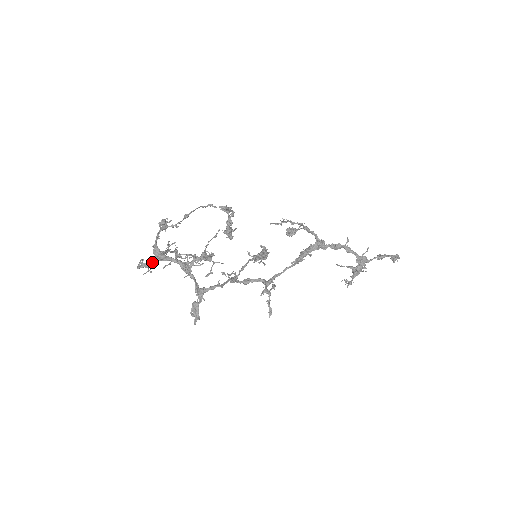
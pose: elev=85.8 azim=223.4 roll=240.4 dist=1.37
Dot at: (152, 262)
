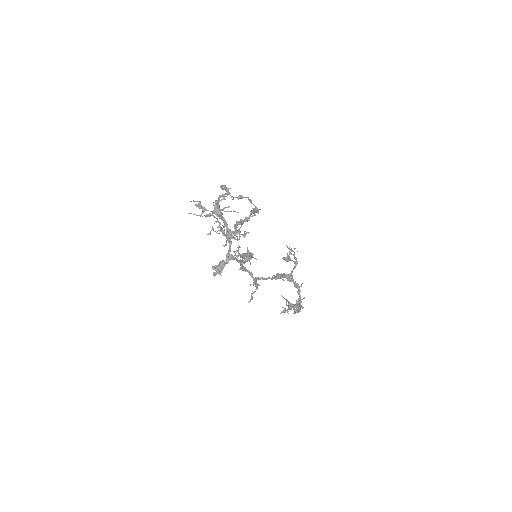
Dot at: (212, 211)
